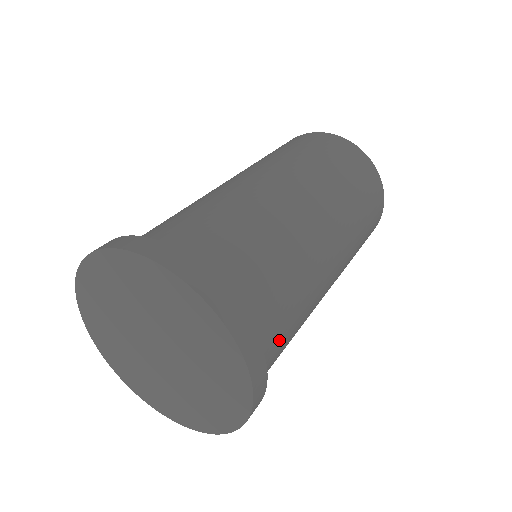
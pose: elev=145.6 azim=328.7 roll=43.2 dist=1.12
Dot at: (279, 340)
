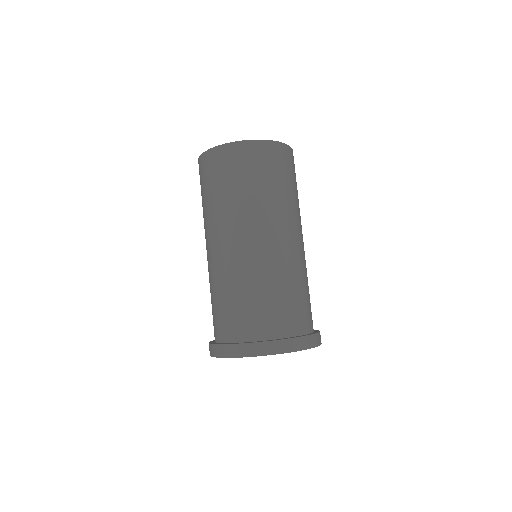
Dot at: occluded
